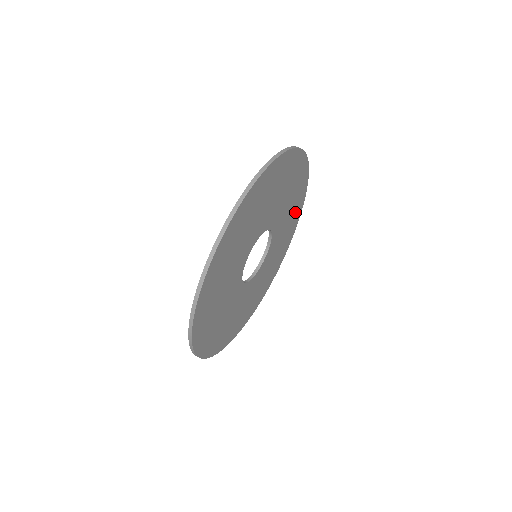
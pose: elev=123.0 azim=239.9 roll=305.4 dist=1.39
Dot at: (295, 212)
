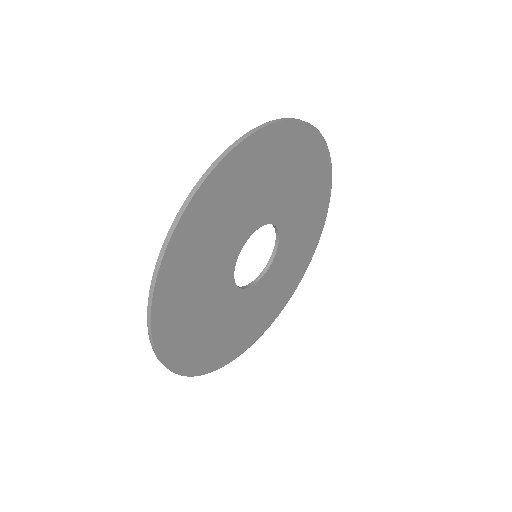
Dot at: (289, 283)
